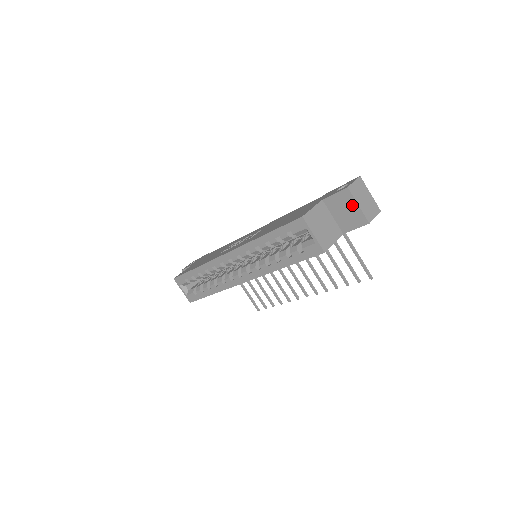
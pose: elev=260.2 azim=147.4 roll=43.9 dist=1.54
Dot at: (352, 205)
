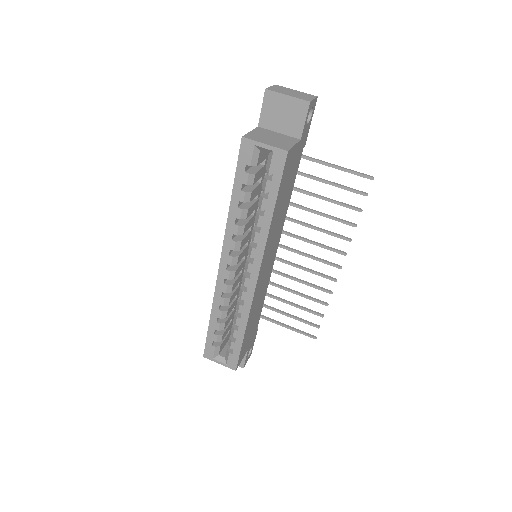
Dot at: (283, 101)
